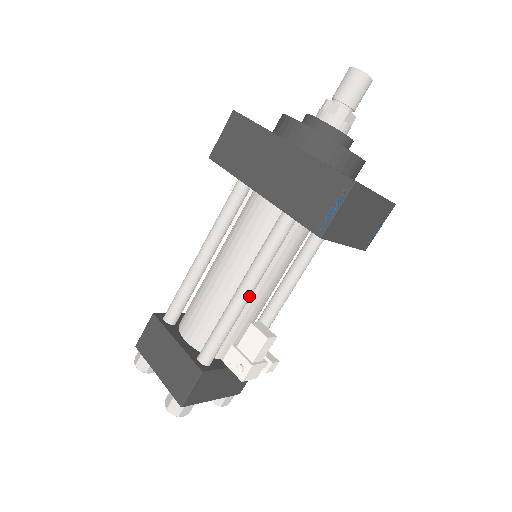
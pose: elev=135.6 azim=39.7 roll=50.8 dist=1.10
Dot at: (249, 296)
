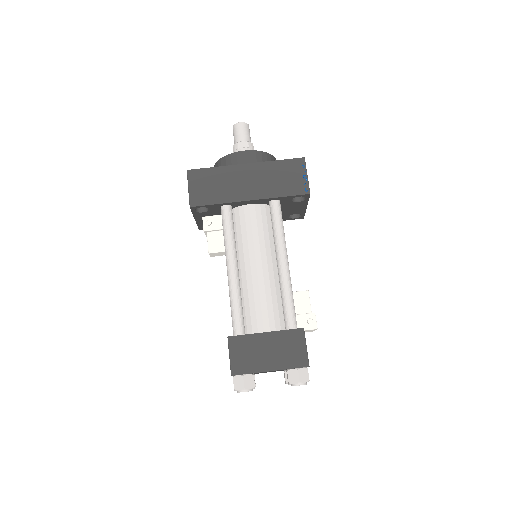
Dot at: (288, 264)
